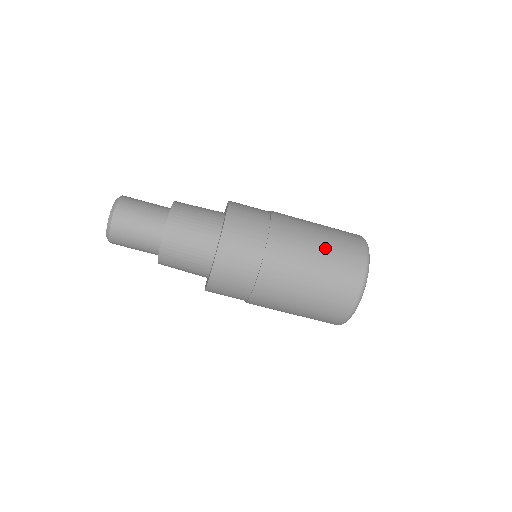
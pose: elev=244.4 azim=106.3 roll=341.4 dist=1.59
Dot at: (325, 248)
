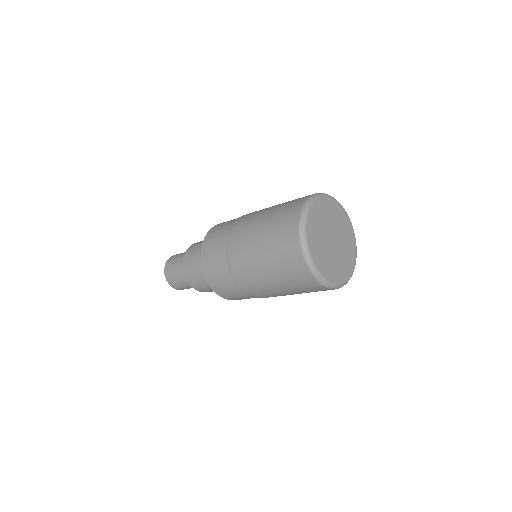
Dot at: (266, 224)
